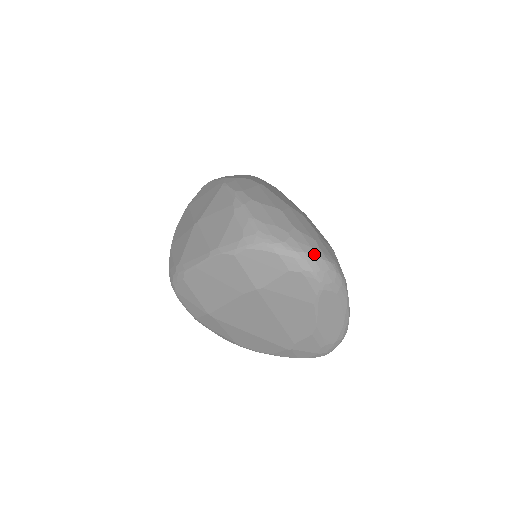
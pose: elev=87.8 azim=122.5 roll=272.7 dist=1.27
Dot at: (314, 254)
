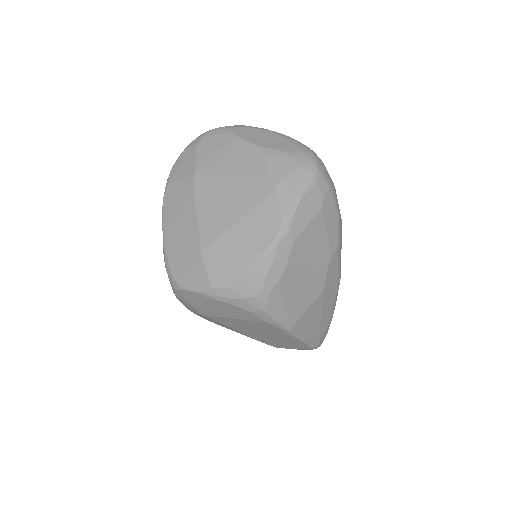
Dot at: occluded
